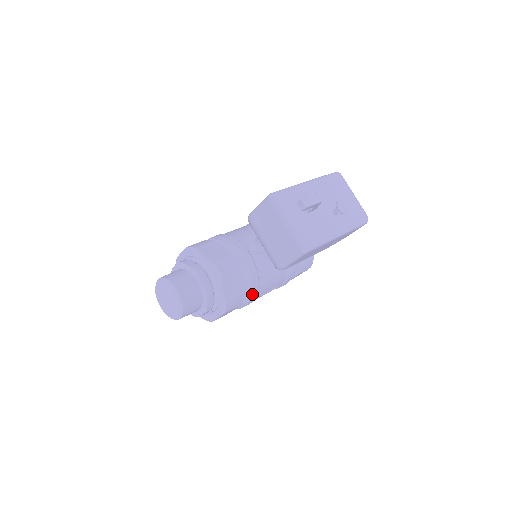
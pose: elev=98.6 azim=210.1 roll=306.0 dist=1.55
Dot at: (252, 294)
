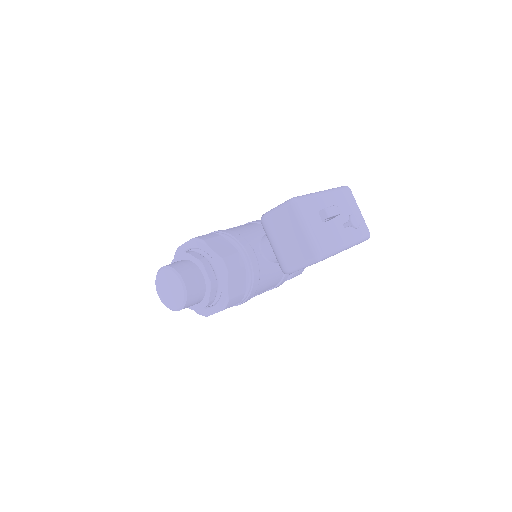
Dot at: (251, 294)
